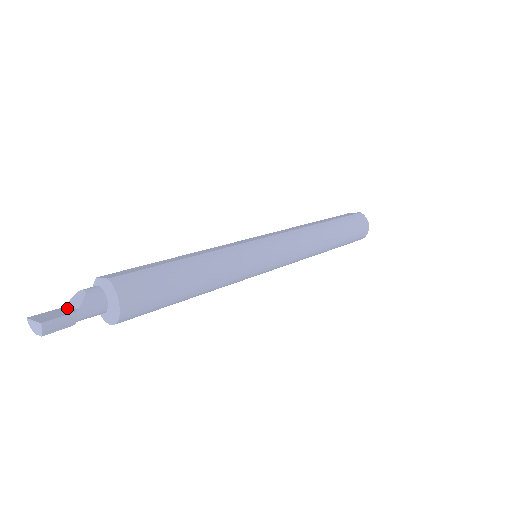
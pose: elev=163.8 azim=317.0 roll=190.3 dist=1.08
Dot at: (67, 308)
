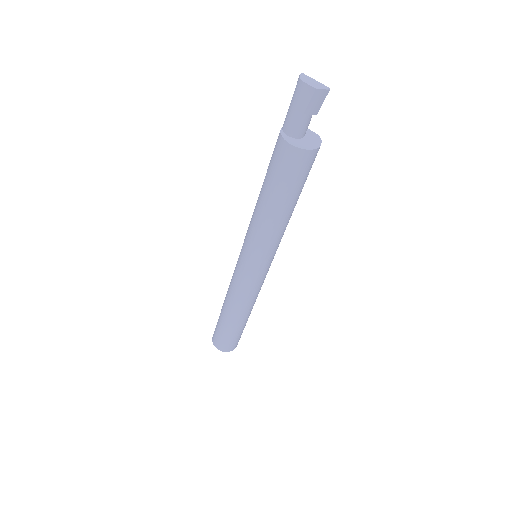
Dot at: occluded
